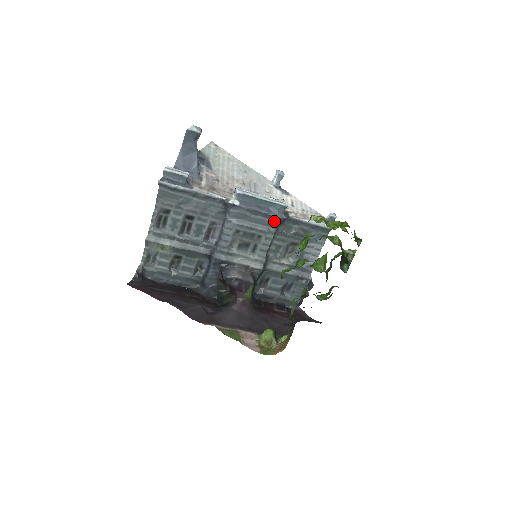
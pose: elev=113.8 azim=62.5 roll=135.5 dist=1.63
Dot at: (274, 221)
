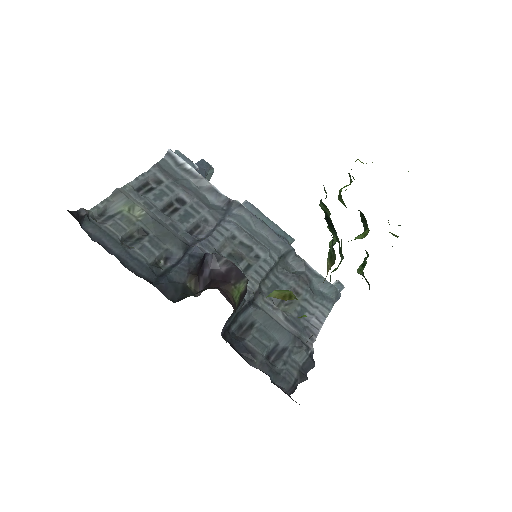
Dot at: (278, 247)
